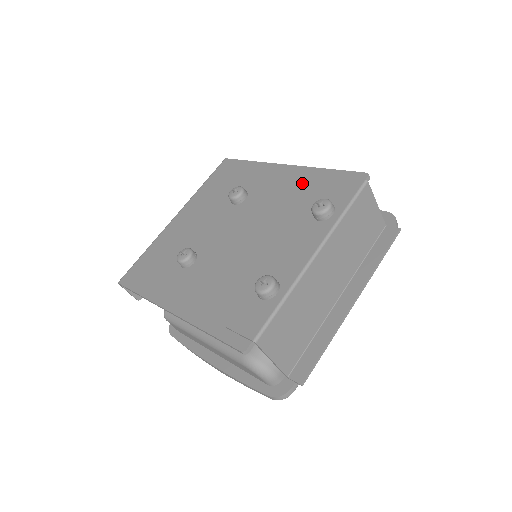
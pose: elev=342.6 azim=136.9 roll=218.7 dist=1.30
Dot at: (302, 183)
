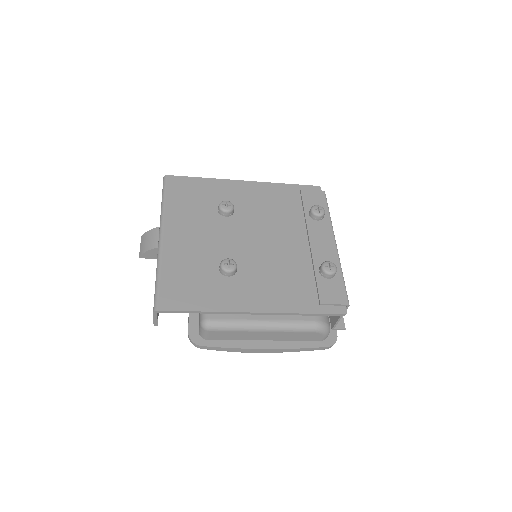
Dot at: (276, 195)
